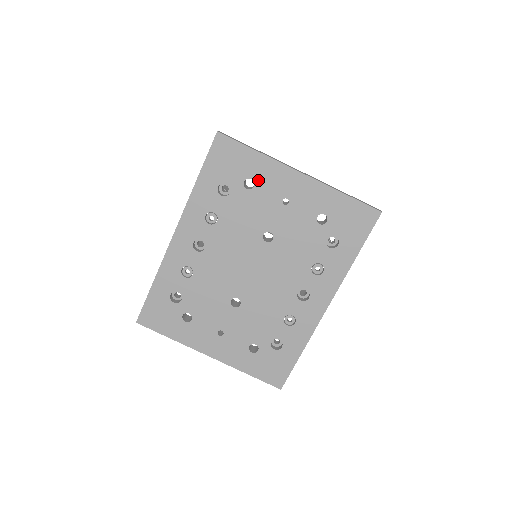
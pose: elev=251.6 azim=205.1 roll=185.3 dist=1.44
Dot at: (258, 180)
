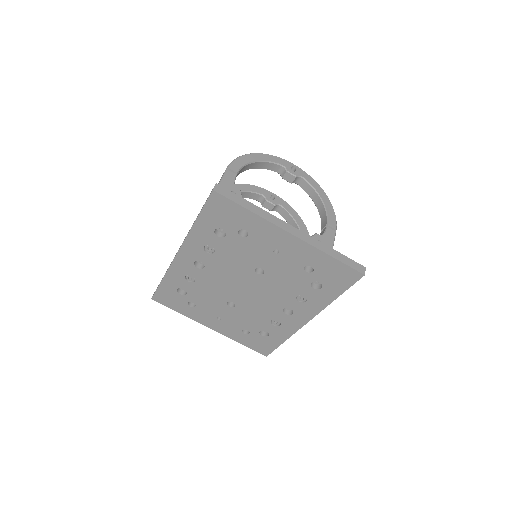
Dot at: (251, 232)
